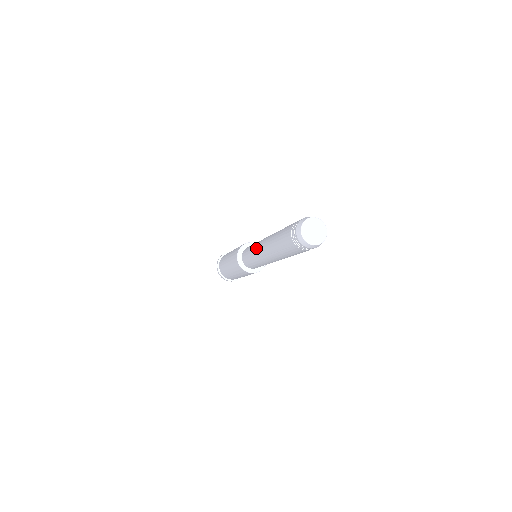
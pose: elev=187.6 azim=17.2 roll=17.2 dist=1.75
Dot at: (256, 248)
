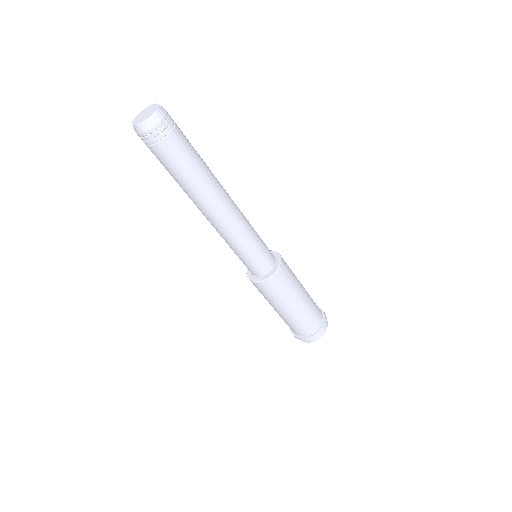
Dot at: occluded
